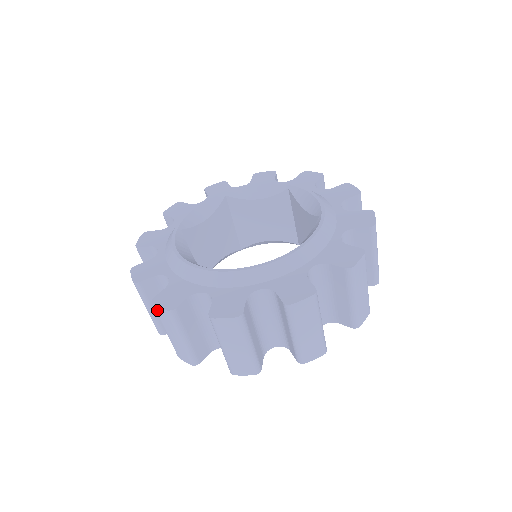
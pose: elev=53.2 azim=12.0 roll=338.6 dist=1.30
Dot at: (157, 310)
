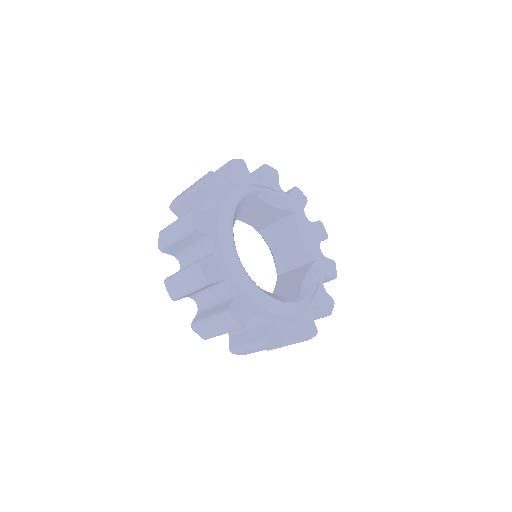
Dot at: (228, 318)
